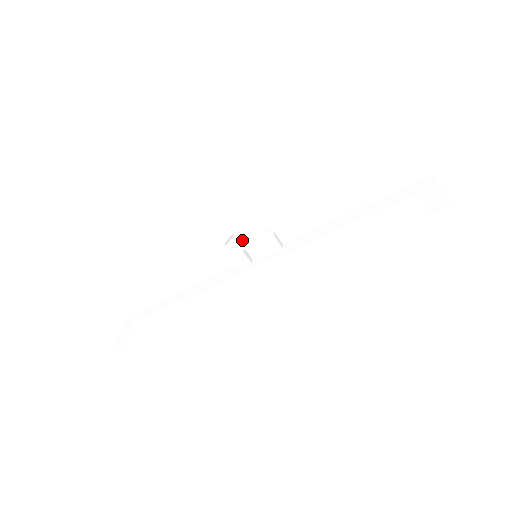
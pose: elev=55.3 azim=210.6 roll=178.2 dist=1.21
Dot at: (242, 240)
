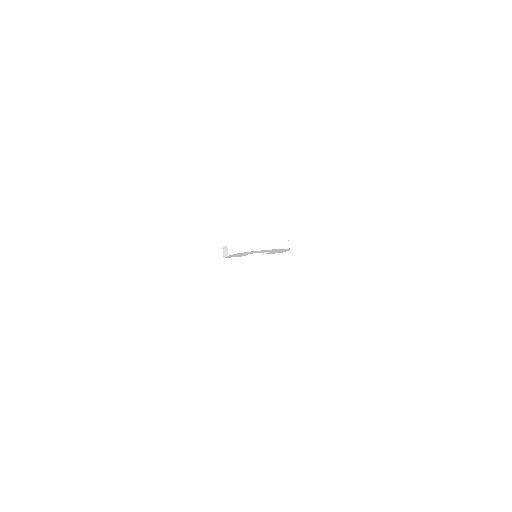
Dot at: (261, 251)
